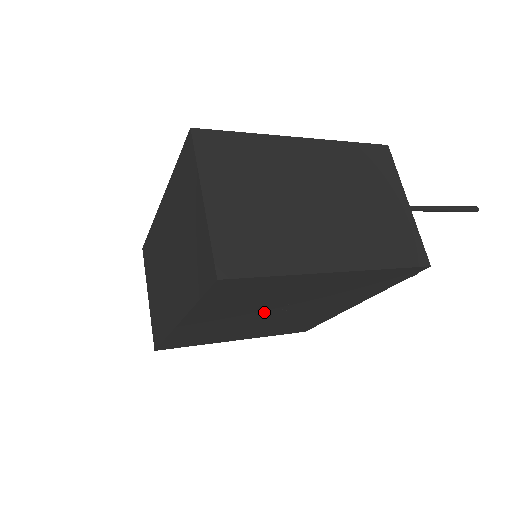
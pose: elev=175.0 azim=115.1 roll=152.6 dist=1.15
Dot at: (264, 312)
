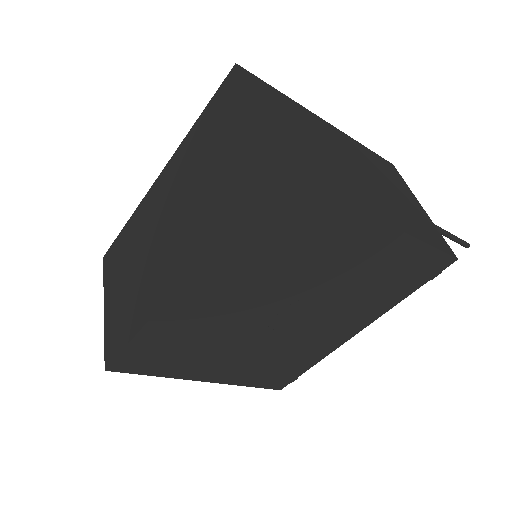
Dot at: (273, 304)
